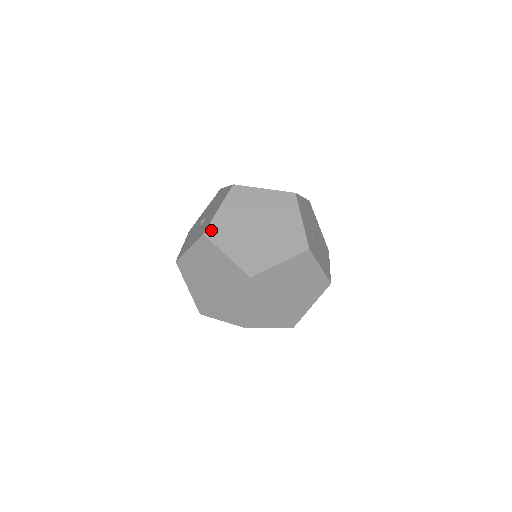
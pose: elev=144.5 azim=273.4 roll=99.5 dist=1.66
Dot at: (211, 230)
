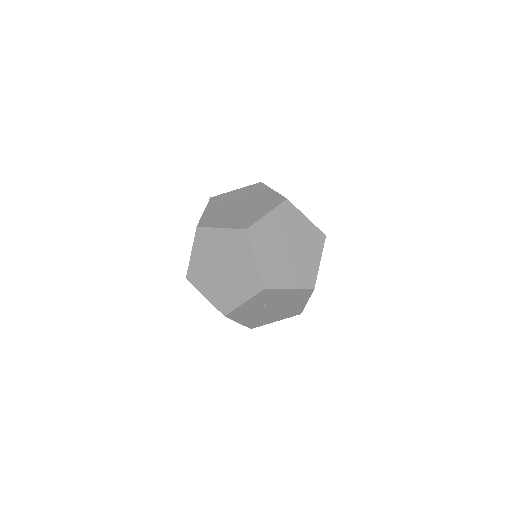
Dot at: occluded
